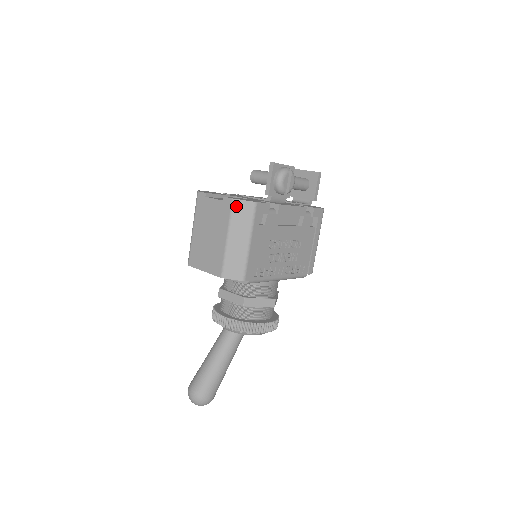
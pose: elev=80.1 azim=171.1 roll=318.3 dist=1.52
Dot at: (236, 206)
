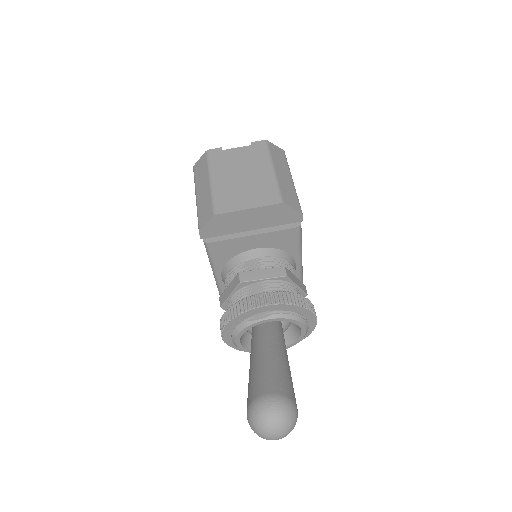
Dot at: (270, 146)
